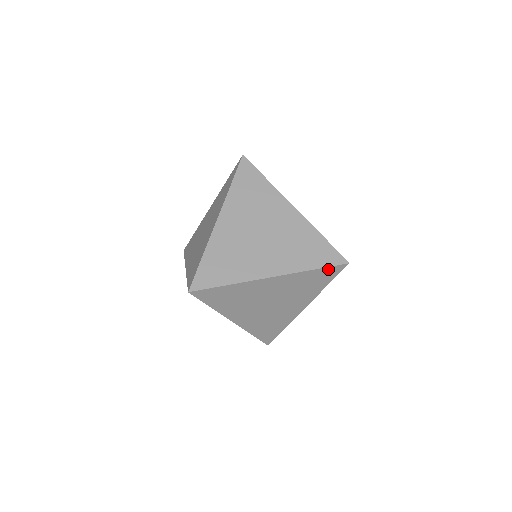
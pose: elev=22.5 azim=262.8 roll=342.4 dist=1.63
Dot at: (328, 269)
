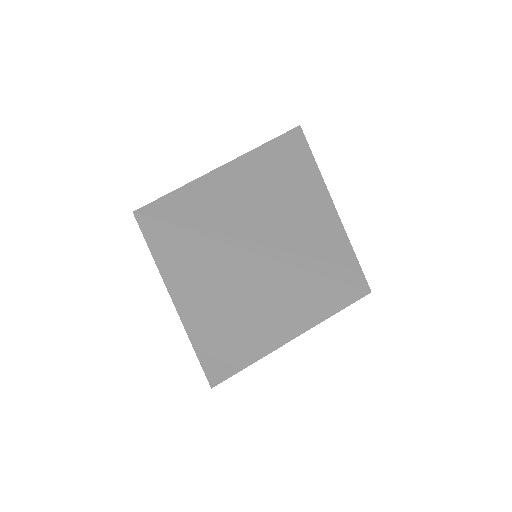
Dot at: occluded
